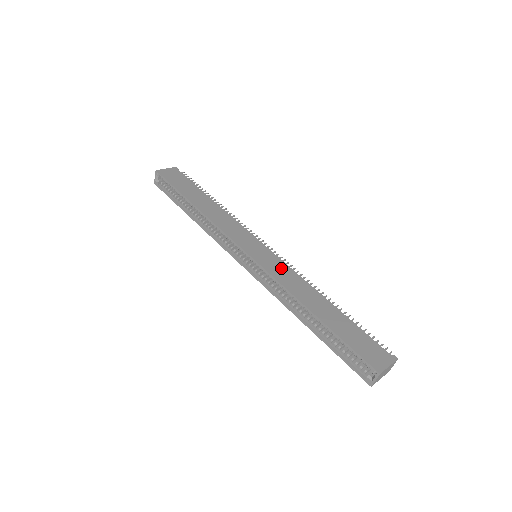
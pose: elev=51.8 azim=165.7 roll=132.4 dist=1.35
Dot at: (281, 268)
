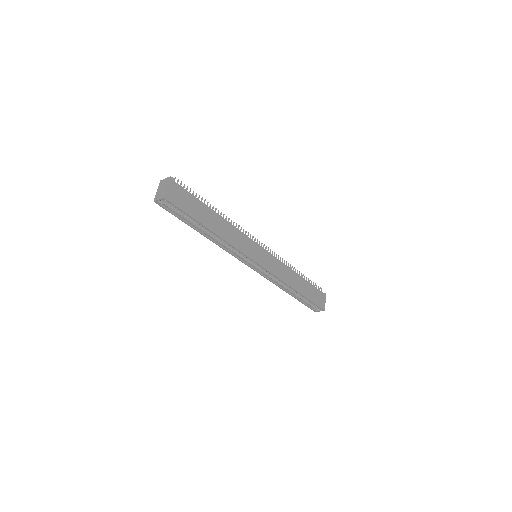
Dot at: (275, 264)
